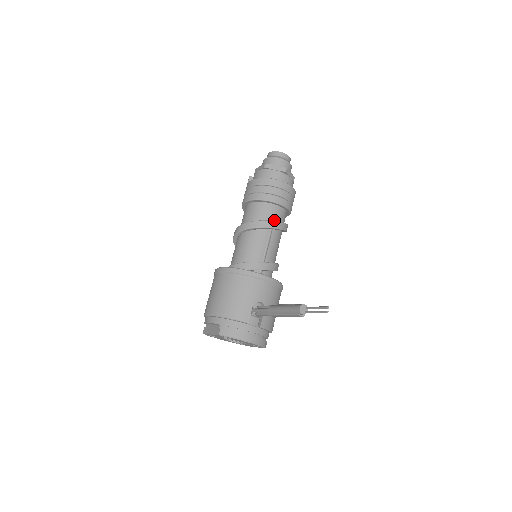
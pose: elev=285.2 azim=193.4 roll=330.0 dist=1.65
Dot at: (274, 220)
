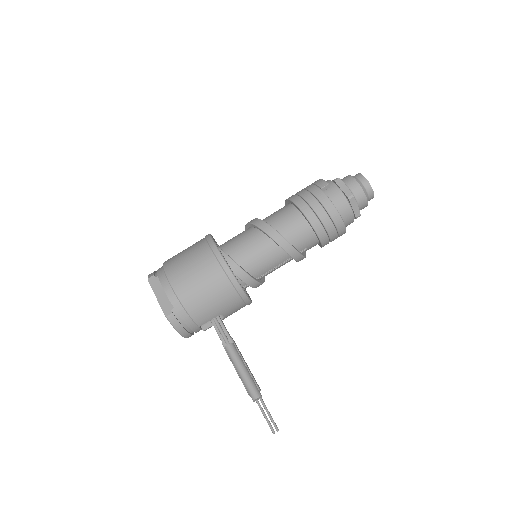
Dot at: (303, 250)
